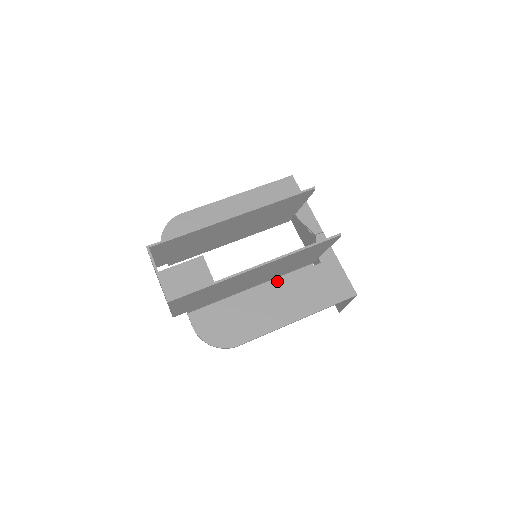
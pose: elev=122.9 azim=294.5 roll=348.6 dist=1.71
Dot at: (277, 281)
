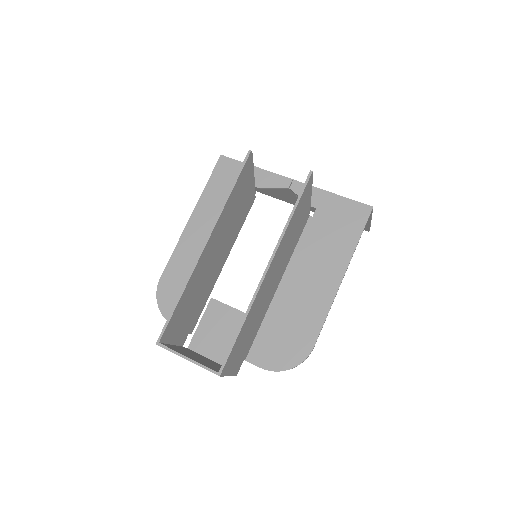
Dot at: (294, 260)
